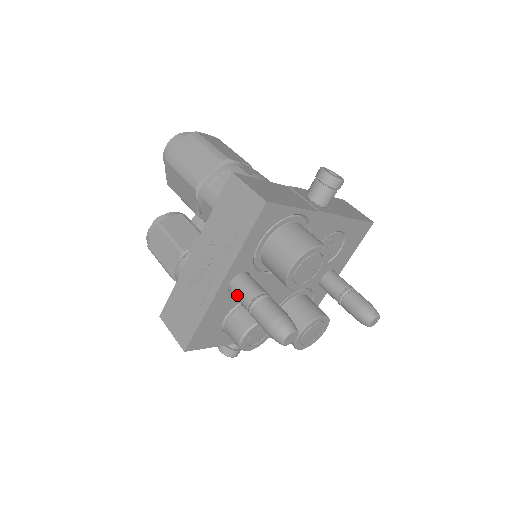
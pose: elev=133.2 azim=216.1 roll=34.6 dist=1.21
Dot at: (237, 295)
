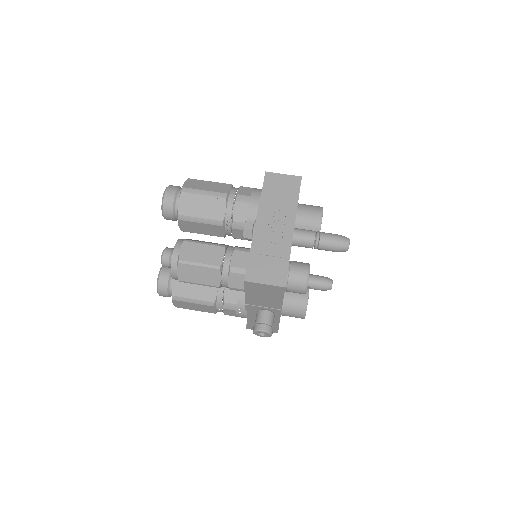
Dot at: (303, 236)
